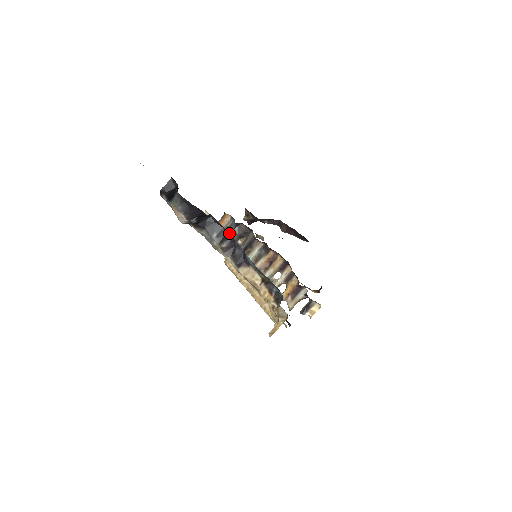
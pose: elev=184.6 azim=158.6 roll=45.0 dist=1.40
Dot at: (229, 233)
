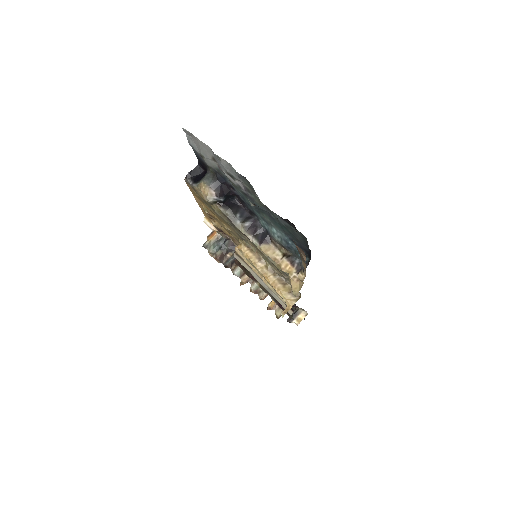
Dot at: (253, 213)
